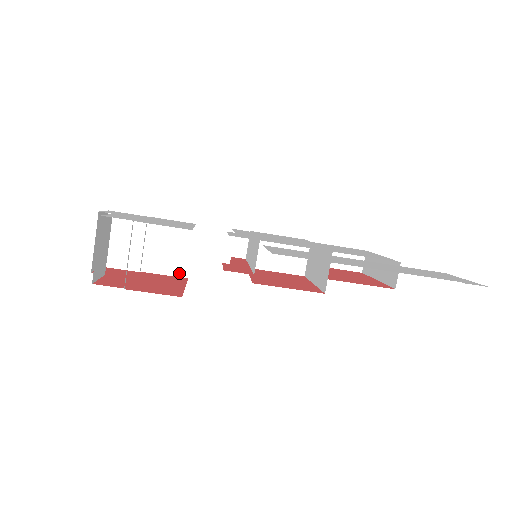
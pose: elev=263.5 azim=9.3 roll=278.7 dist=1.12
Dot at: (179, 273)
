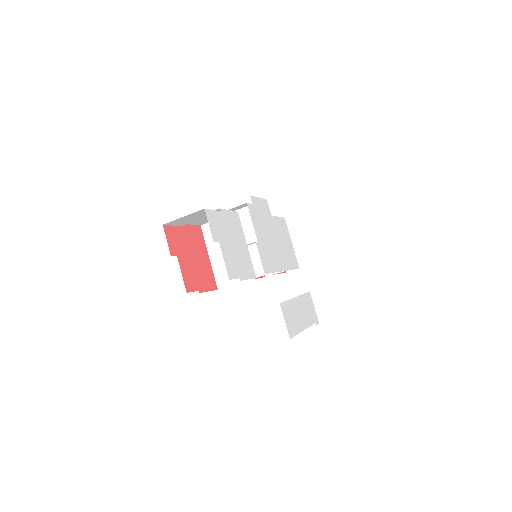
Dot at: (199, 224)
